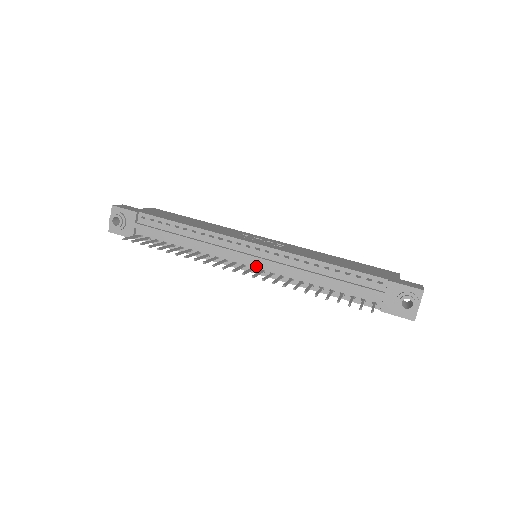
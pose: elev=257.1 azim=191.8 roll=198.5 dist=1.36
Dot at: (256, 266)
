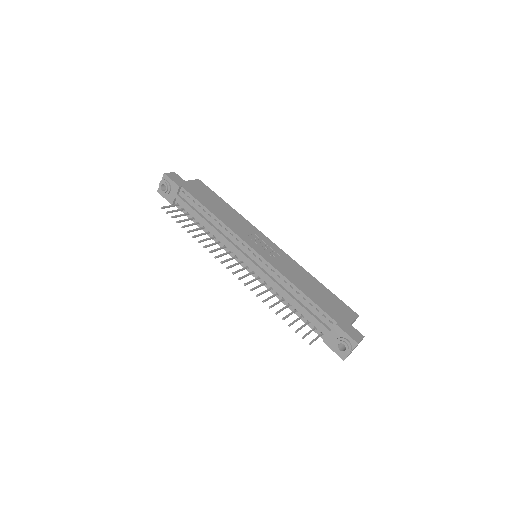
Dot at: (250, 266)
